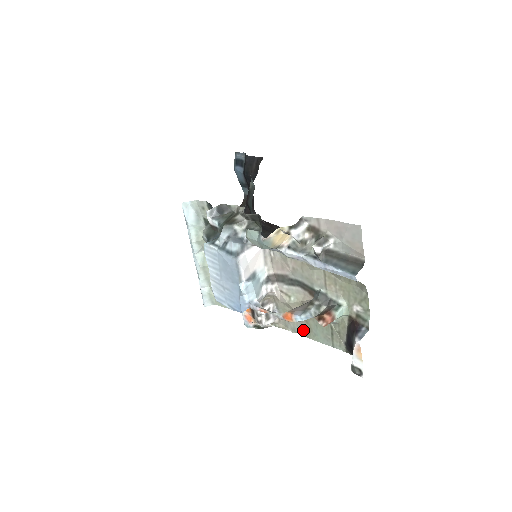
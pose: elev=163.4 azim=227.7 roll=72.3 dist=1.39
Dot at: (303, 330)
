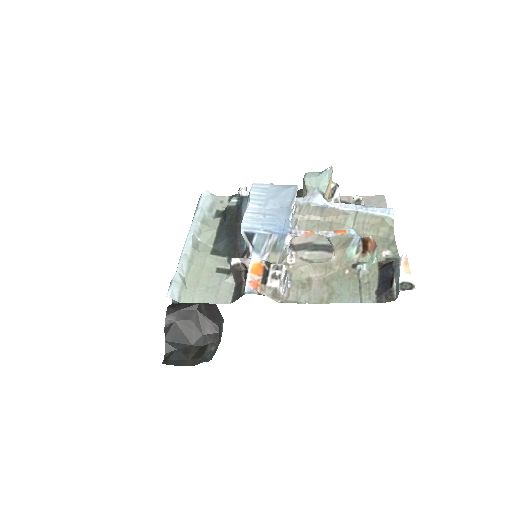
Dot at: (322, 296)
